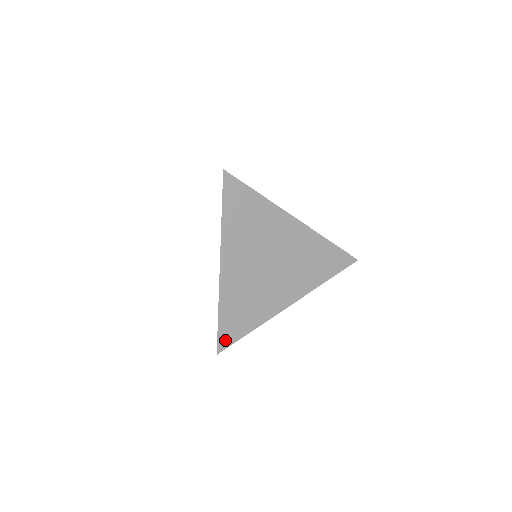
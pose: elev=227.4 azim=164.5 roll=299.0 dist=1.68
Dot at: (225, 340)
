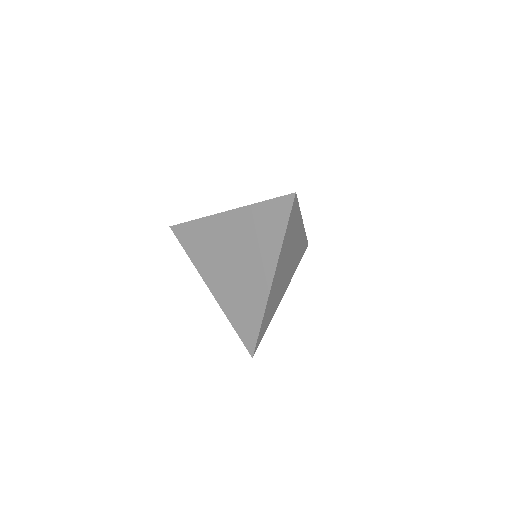
Dot at: (258, 343)
